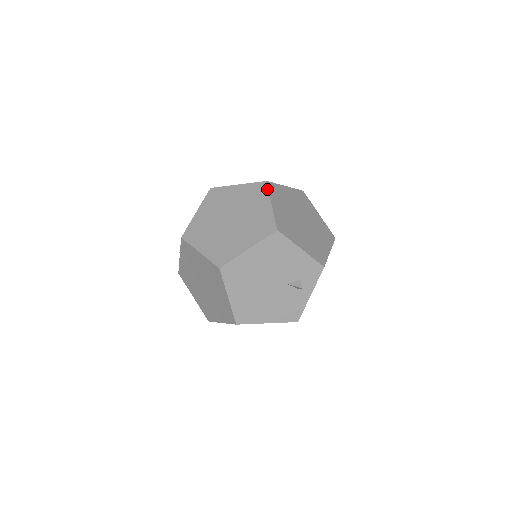
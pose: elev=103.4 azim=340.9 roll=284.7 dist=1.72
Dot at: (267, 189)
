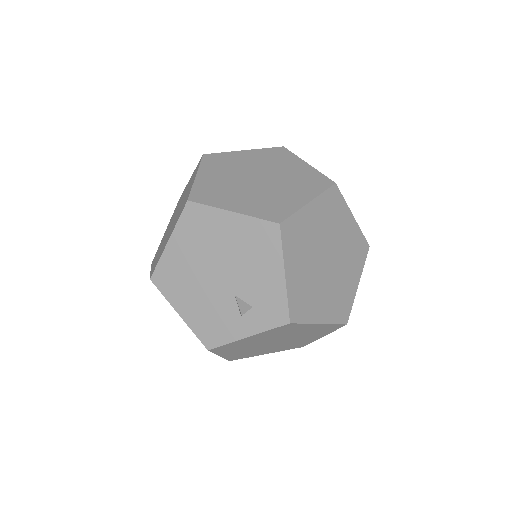
Dot at: (326, 188)
